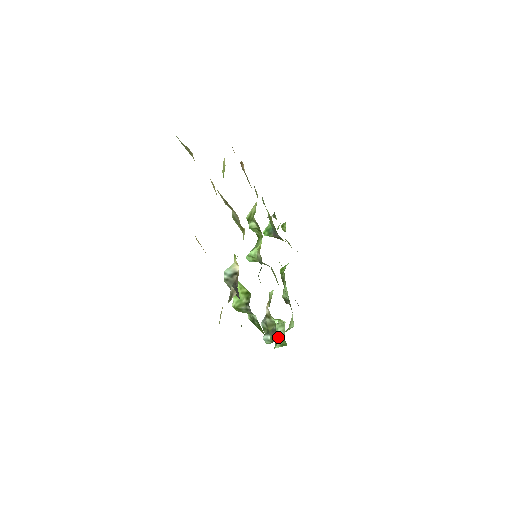
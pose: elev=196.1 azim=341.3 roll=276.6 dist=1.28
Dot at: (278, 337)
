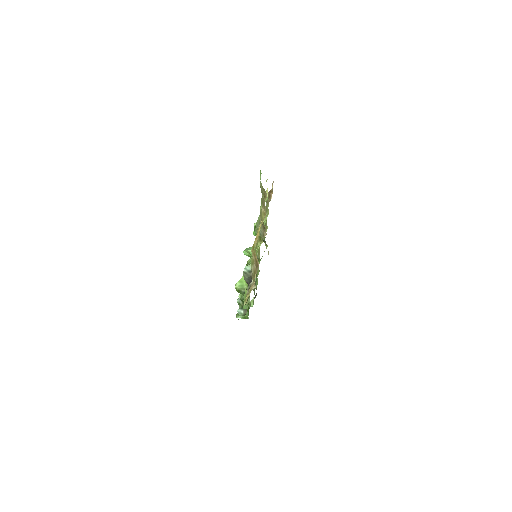
Dot at: occluded
